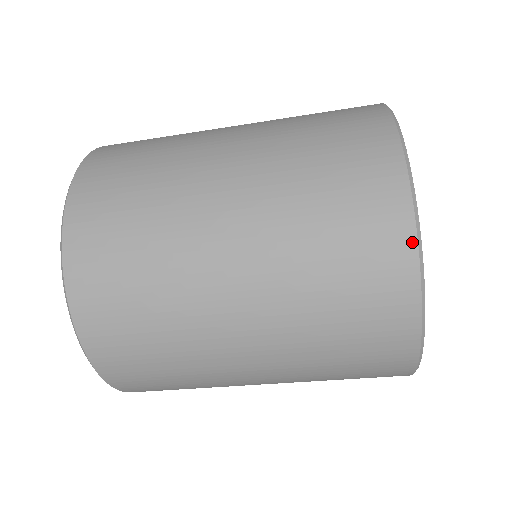
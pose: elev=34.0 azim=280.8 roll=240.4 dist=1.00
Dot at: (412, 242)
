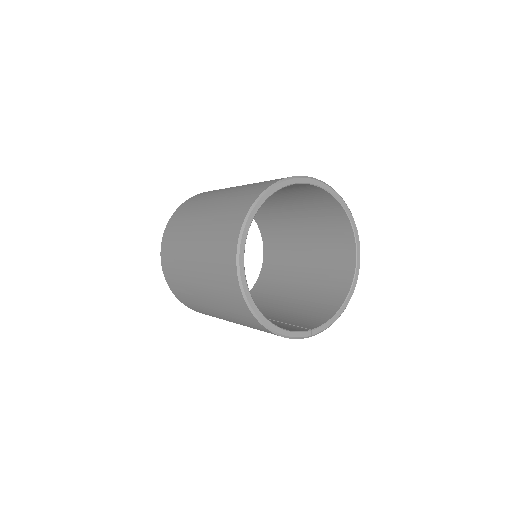
Dot at: (237, 280)
